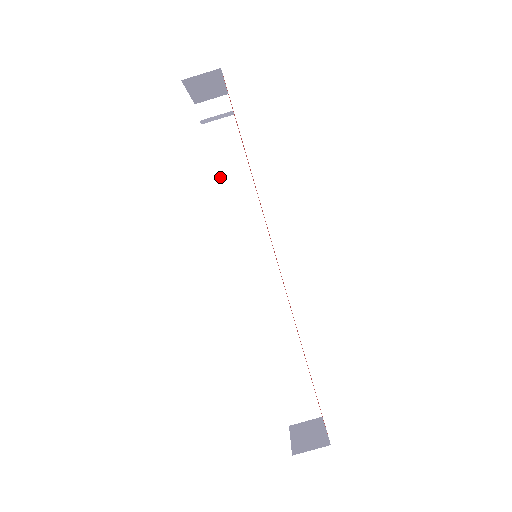
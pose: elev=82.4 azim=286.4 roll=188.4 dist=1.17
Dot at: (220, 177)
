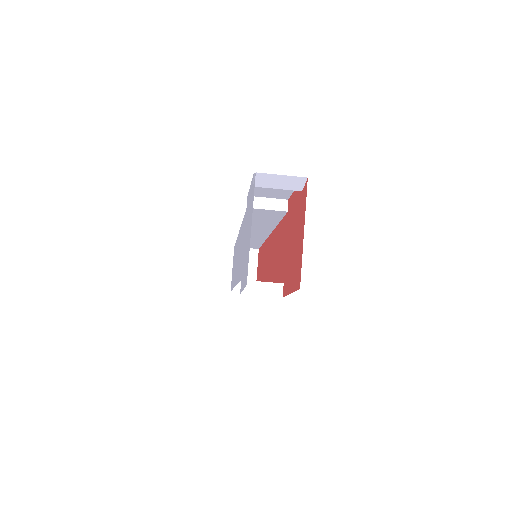
Dot at: occluded
